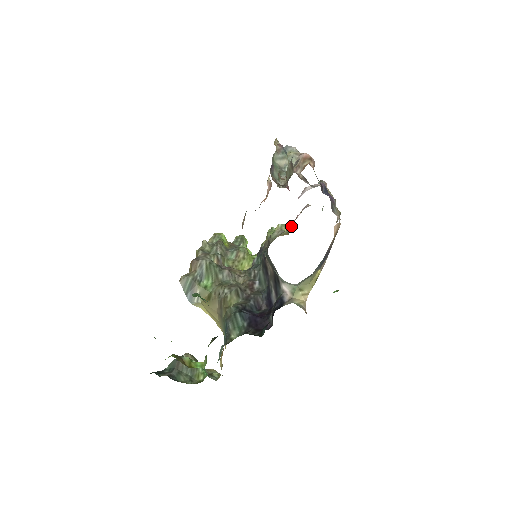
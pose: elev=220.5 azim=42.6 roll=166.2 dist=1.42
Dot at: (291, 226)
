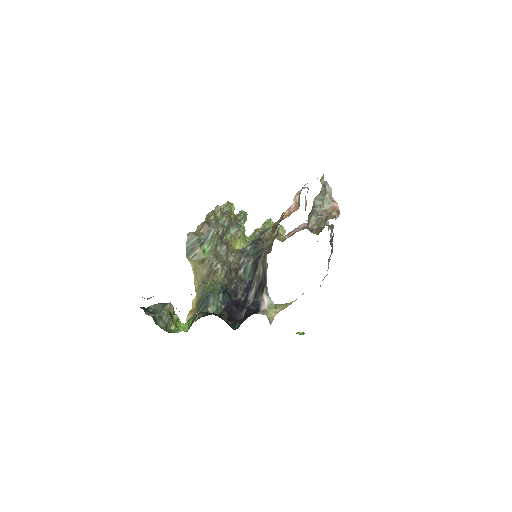
Dot at: (288, 236)
